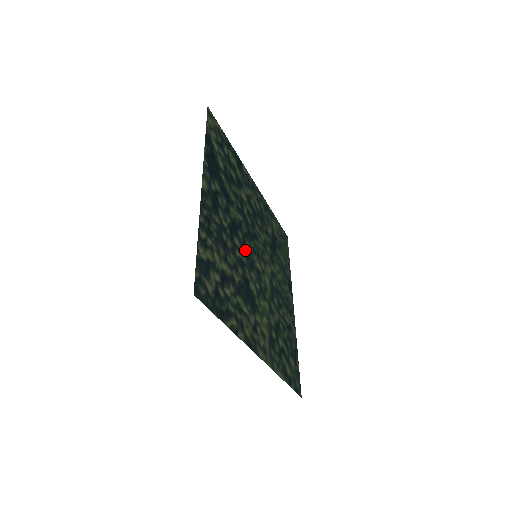
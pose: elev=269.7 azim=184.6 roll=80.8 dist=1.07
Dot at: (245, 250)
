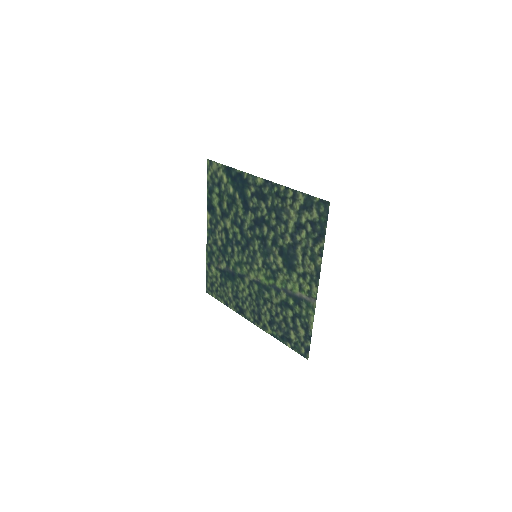
Dot at: (262, 242)
